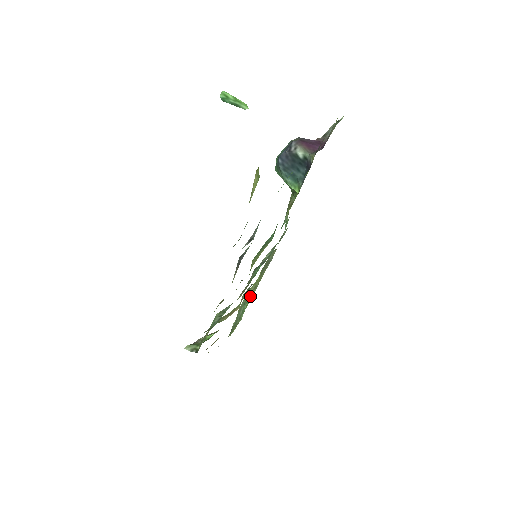
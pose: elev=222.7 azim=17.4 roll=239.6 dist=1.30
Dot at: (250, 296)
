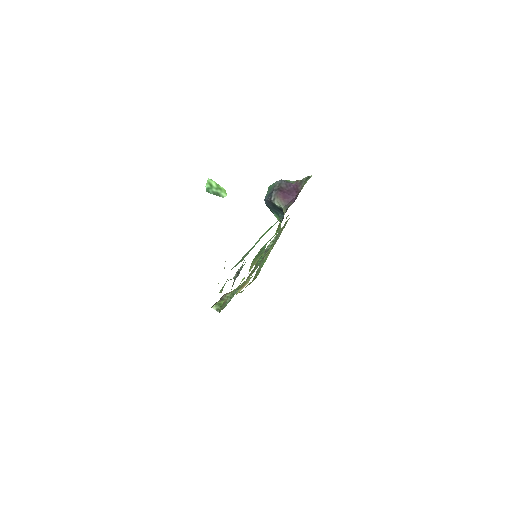
Dot at: (266, 258)
